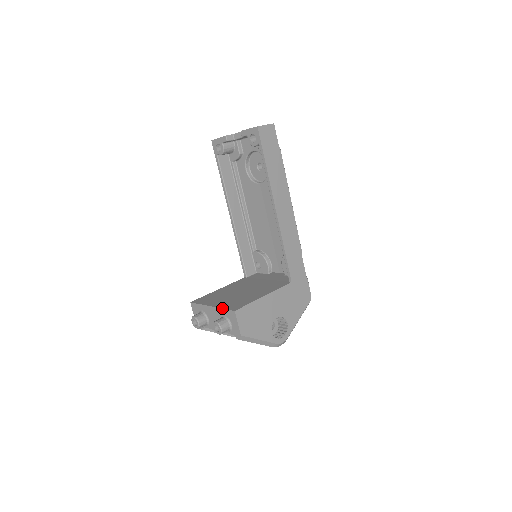
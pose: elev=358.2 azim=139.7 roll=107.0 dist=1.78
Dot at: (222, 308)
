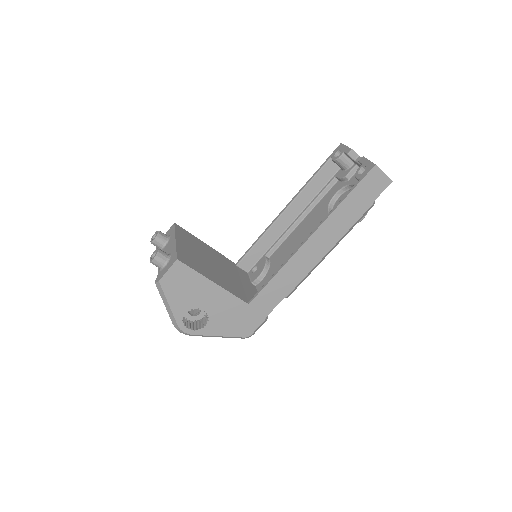
Dot at: (177, 248)
